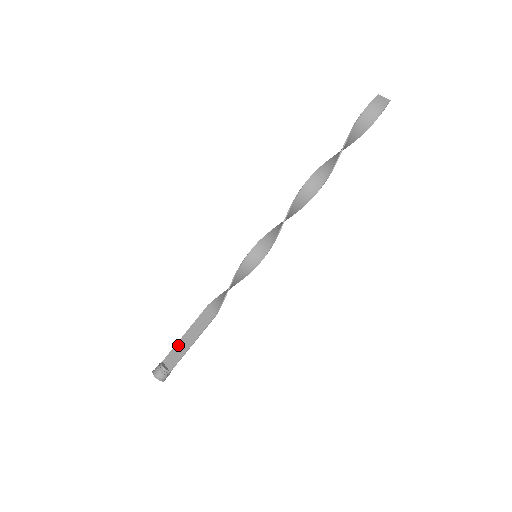
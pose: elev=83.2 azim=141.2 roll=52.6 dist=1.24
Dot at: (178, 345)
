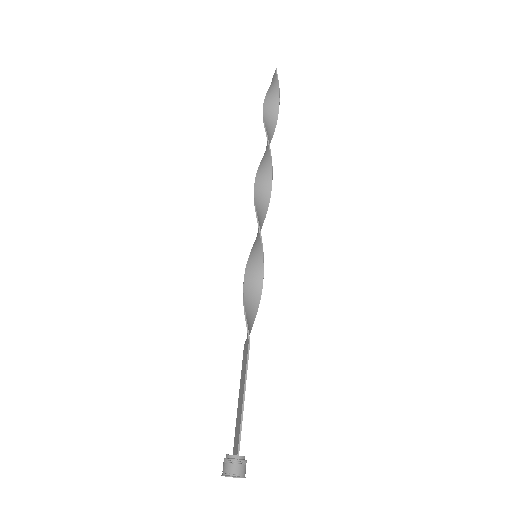
Dot at: (237, 417)
